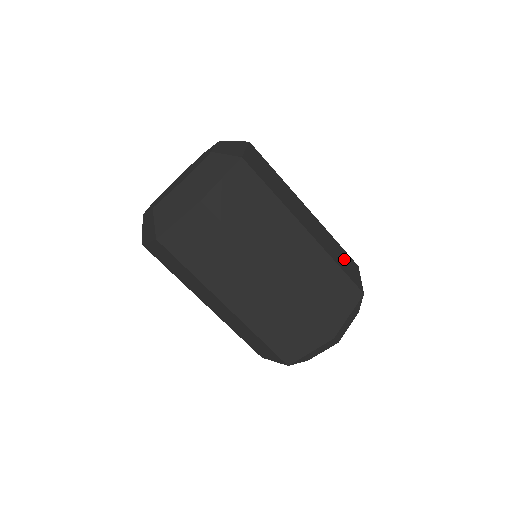
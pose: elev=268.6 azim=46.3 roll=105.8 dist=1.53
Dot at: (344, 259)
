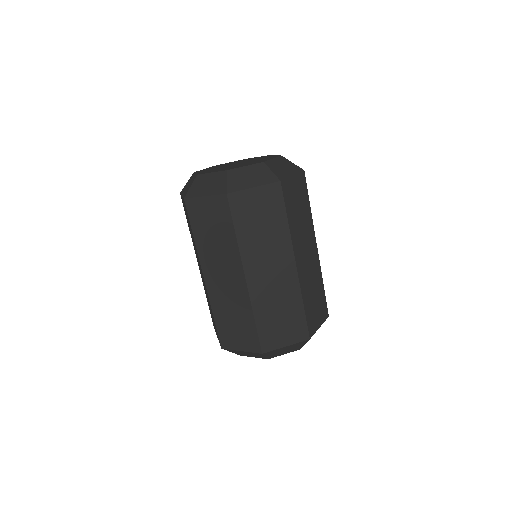
Dot at: (317, 304)
